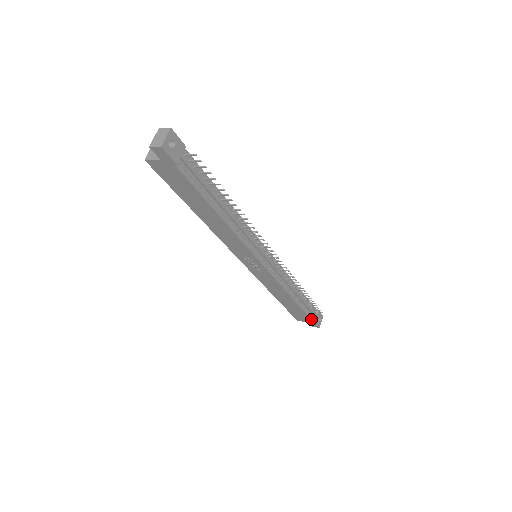
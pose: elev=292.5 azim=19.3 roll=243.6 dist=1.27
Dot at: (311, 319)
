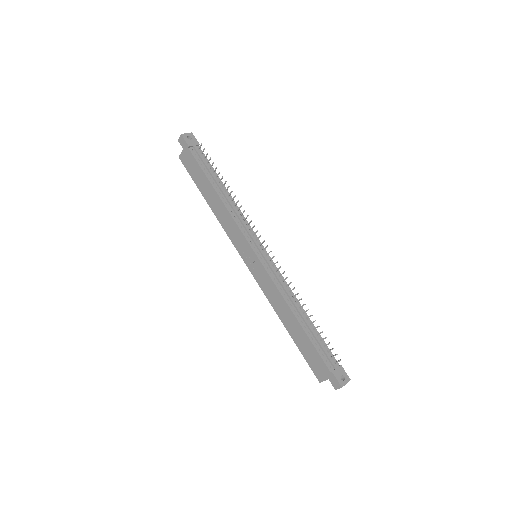
Dot at: (327, 366)
